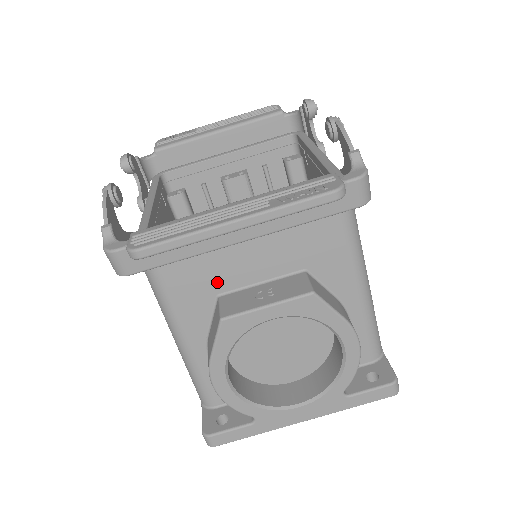
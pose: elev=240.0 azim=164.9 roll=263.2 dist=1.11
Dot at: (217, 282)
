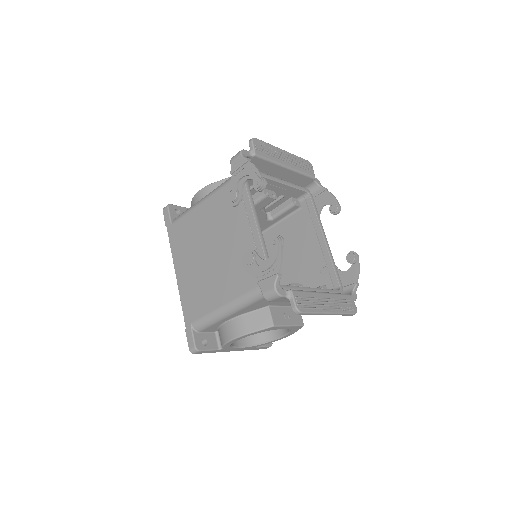
Dot at: (276, 302)
